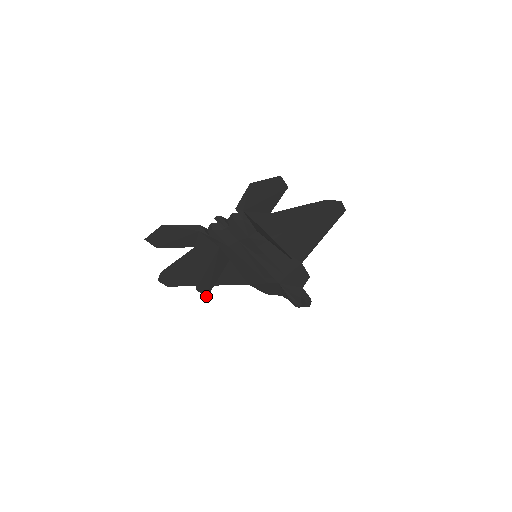
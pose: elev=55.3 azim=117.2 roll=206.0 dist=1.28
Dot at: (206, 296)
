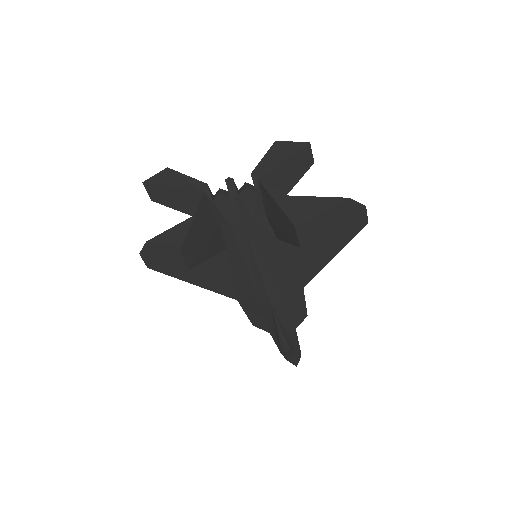
Dot at: (188, 268)
